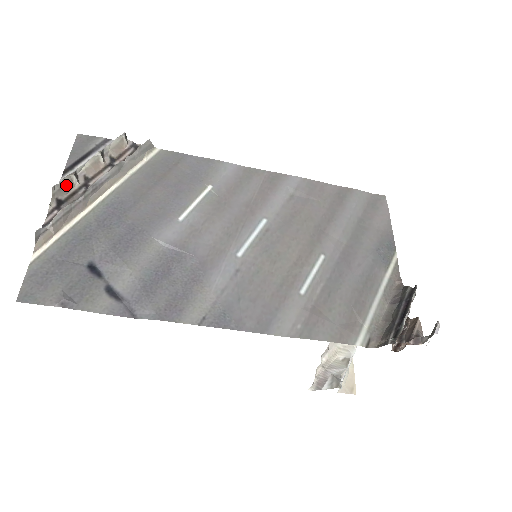
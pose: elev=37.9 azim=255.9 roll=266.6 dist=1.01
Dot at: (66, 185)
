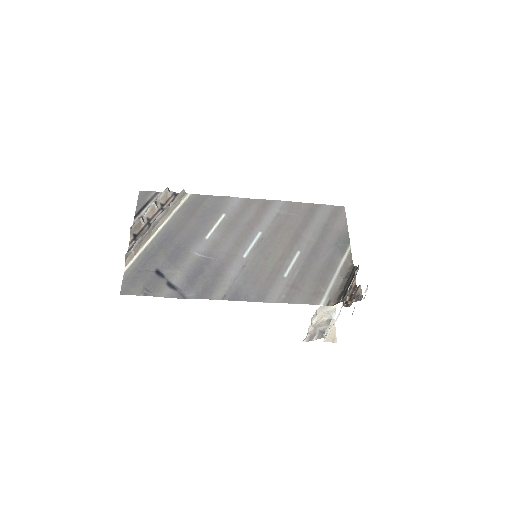
Dot at: (137, 225)
